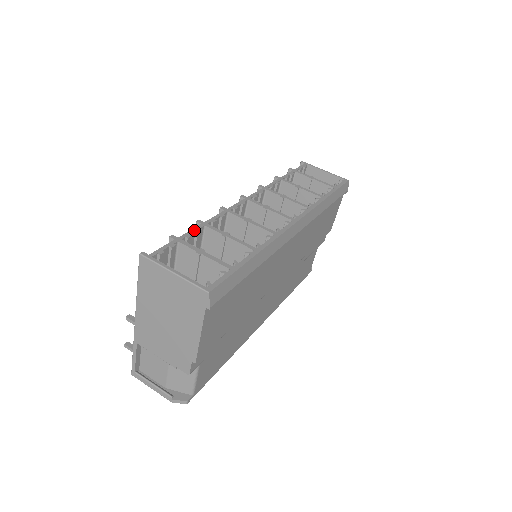
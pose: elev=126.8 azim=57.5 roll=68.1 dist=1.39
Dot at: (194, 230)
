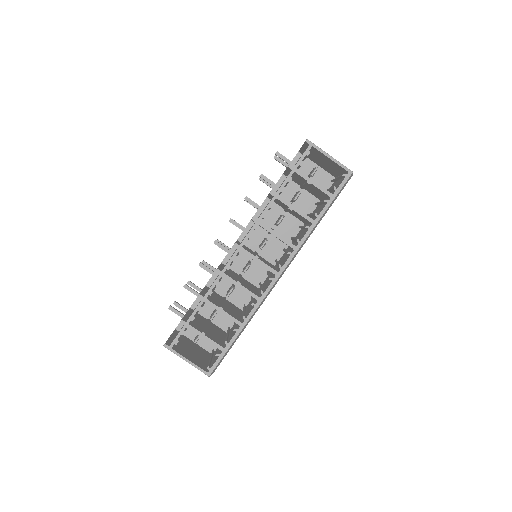
Dot at: (196, 310)
